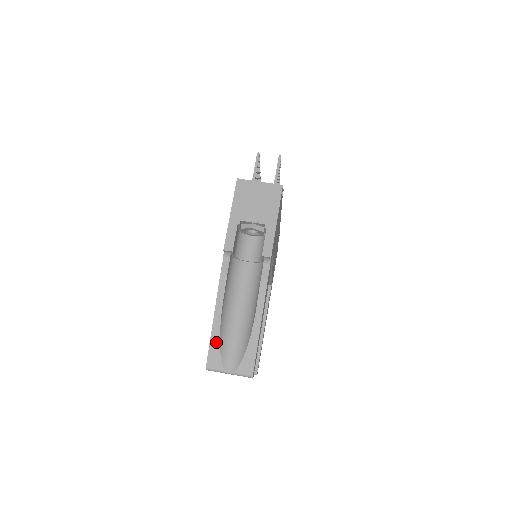
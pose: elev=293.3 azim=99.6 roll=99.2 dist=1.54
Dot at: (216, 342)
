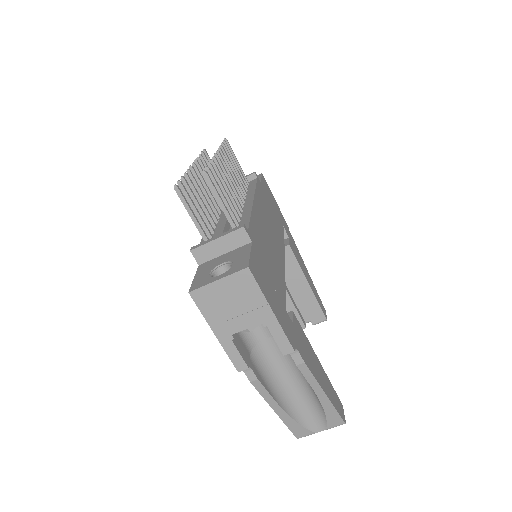
Dot at: (292, 423)
